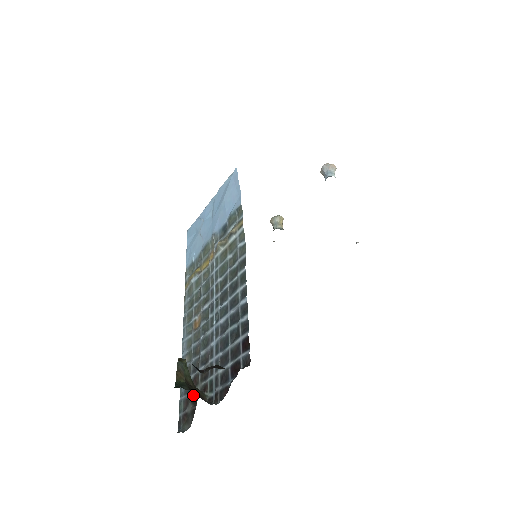
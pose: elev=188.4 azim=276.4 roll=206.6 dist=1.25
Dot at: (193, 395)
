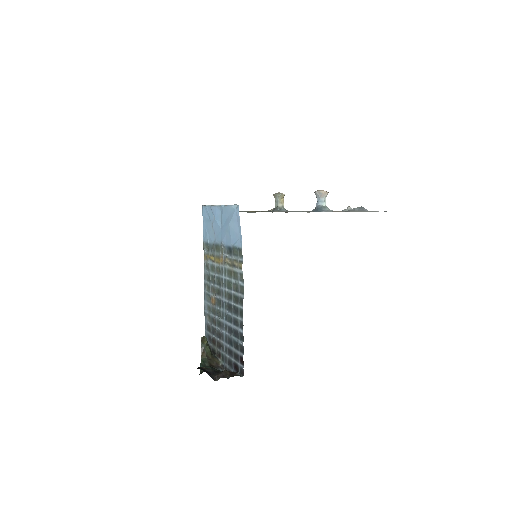
Dot at: (213, 349)
